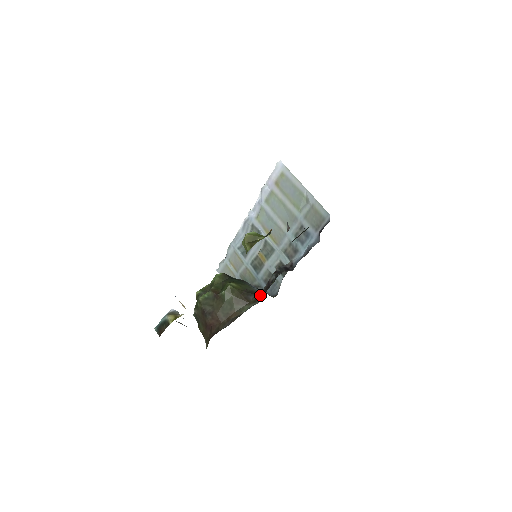
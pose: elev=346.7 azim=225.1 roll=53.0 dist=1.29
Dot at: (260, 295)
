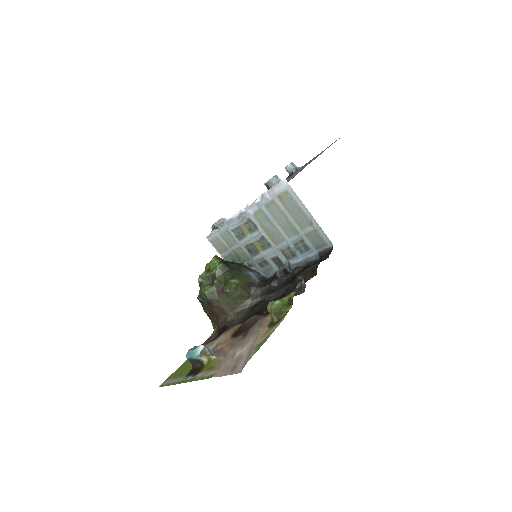
Dot at: (261, 292)
